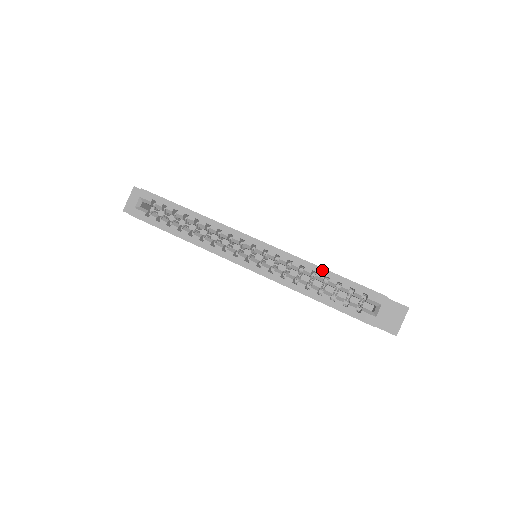
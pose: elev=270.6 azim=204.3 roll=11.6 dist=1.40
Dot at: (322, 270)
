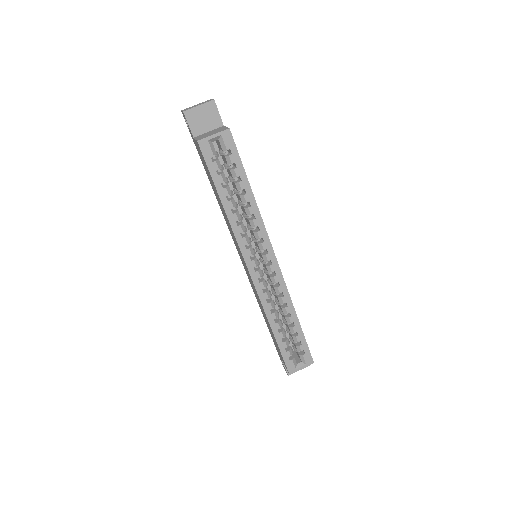
Dot at: (296, 317)
